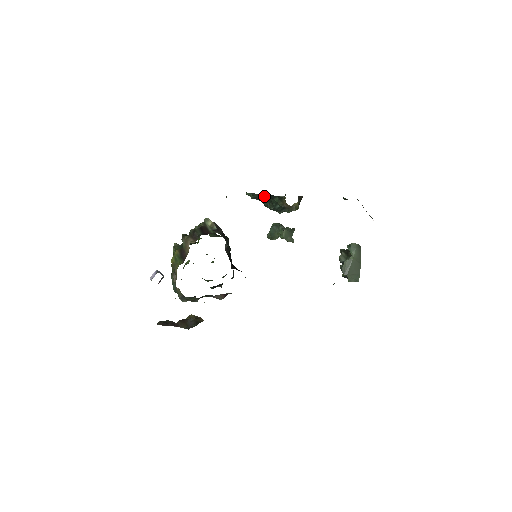
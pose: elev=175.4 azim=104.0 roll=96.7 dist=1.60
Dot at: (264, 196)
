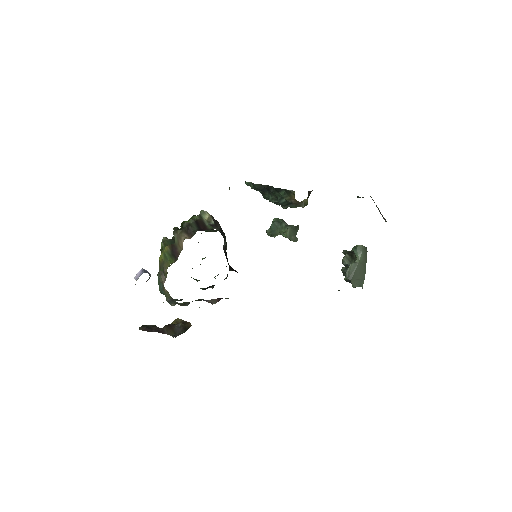
Dot at: (267, 187)
